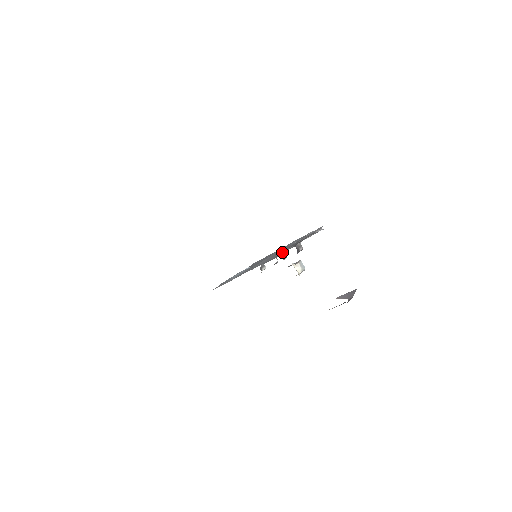
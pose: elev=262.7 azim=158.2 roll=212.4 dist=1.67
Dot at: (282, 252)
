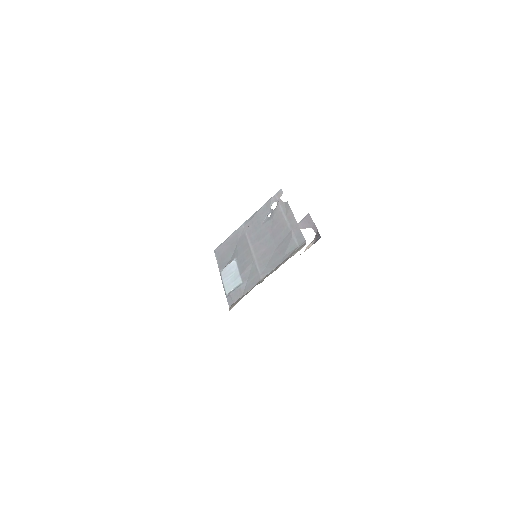
Dot at: (290, 245)
